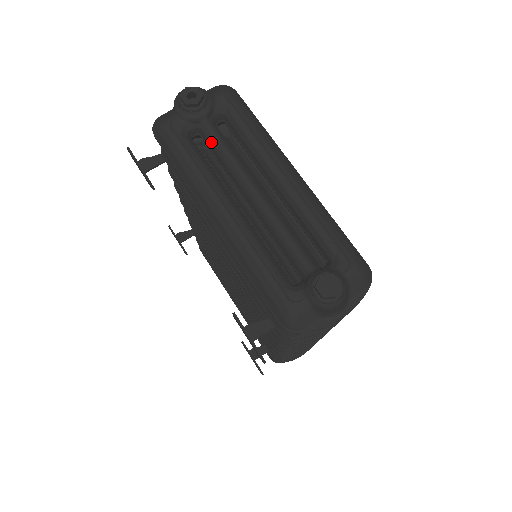
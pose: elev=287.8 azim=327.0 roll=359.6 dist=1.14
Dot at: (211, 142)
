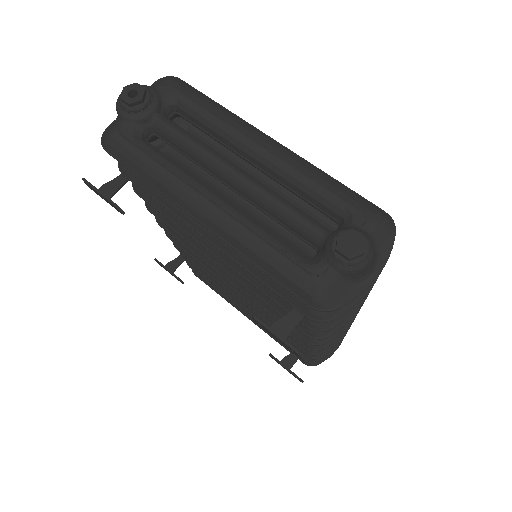
Dot at: (169, 137)
